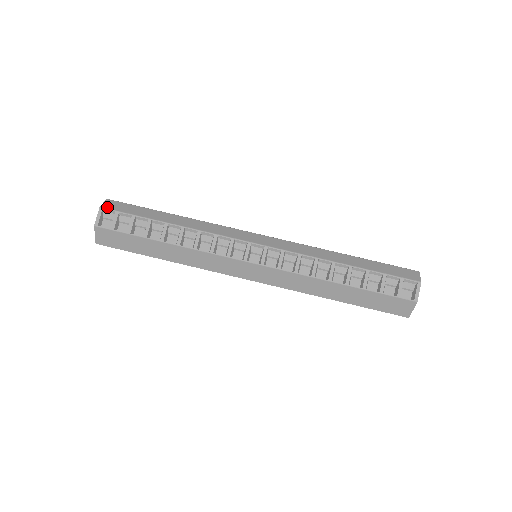
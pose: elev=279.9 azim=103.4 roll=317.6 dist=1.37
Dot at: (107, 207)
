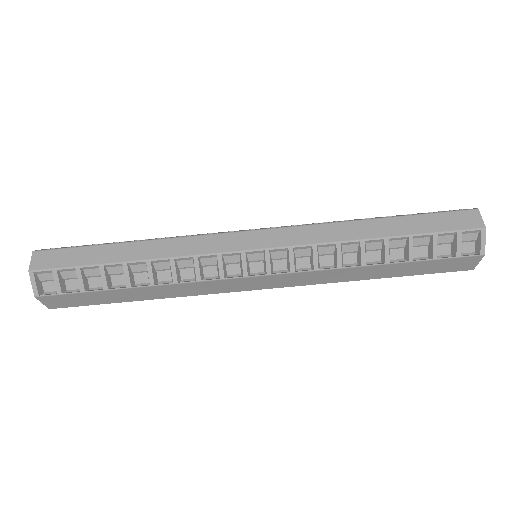
Dot at: (38, 267)
